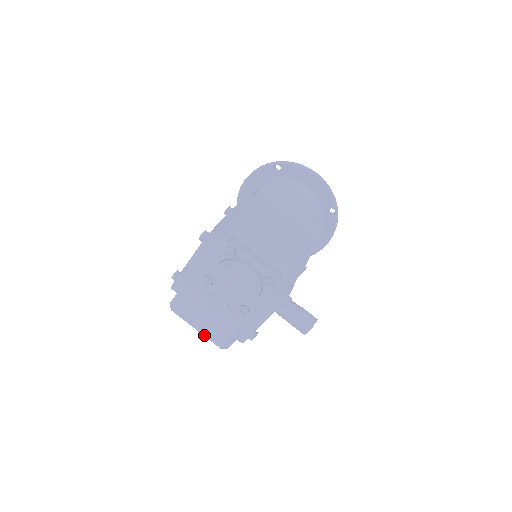
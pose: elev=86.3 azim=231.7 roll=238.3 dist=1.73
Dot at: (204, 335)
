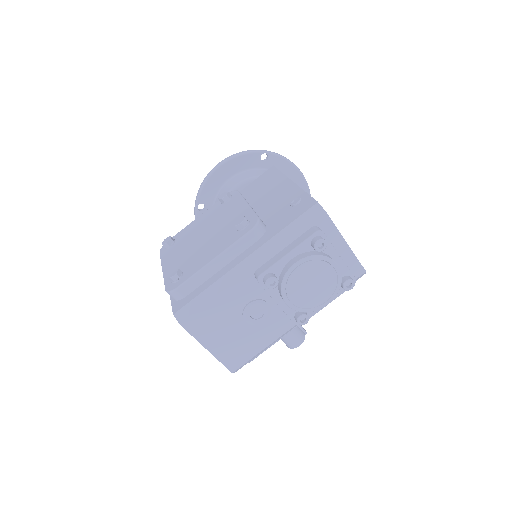
Dot at: (216, 356)
